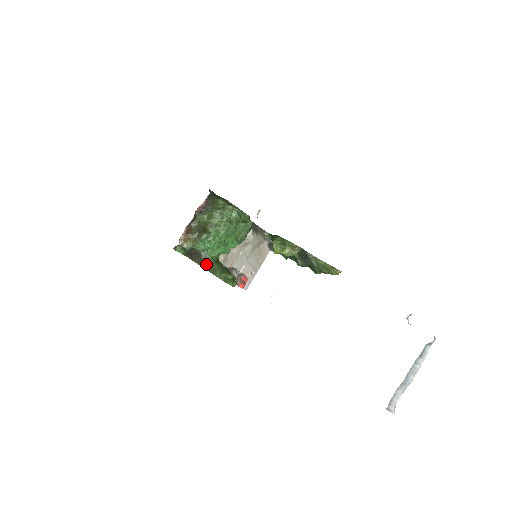
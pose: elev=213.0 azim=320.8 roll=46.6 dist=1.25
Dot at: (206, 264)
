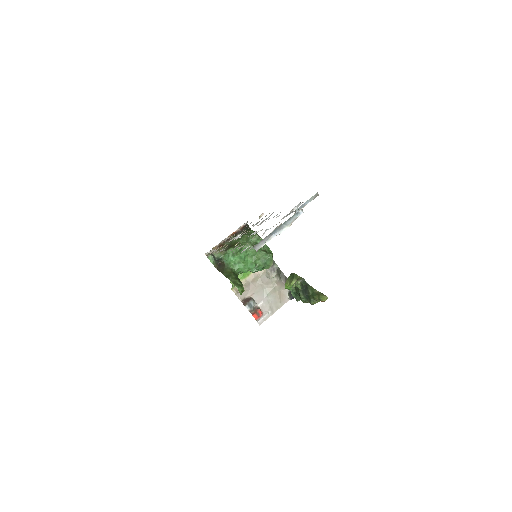
Dot at: (225, 272)
